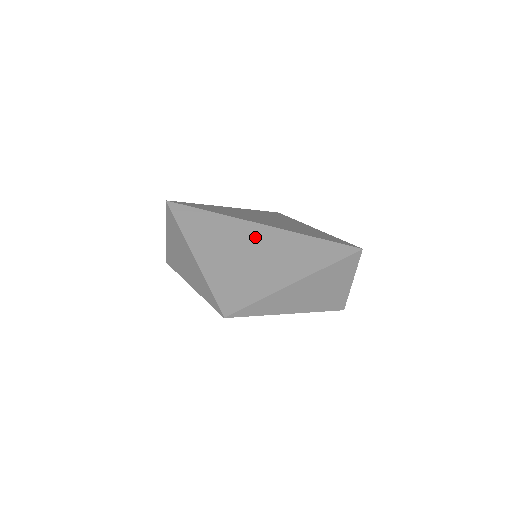
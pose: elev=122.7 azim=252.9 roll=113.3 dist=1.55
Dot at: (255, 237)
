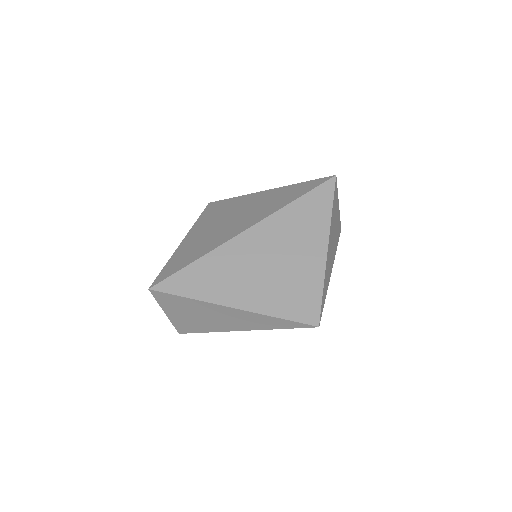
Dot at: (258, 244)
